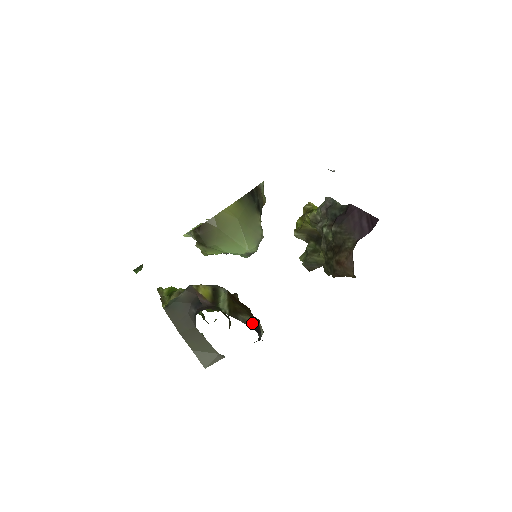
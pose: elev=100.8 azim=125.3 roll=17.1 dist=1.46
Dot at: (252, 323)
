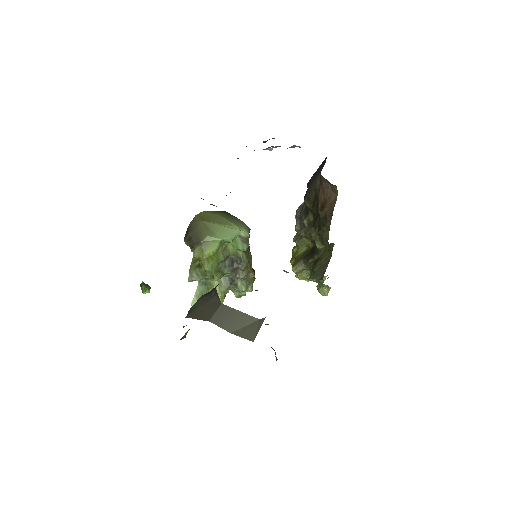
Dot at: occluded
